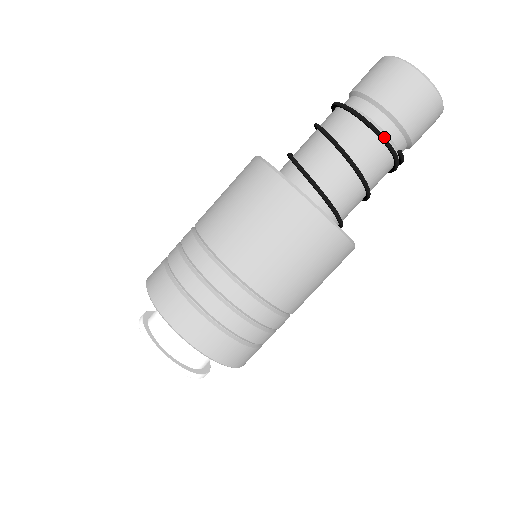
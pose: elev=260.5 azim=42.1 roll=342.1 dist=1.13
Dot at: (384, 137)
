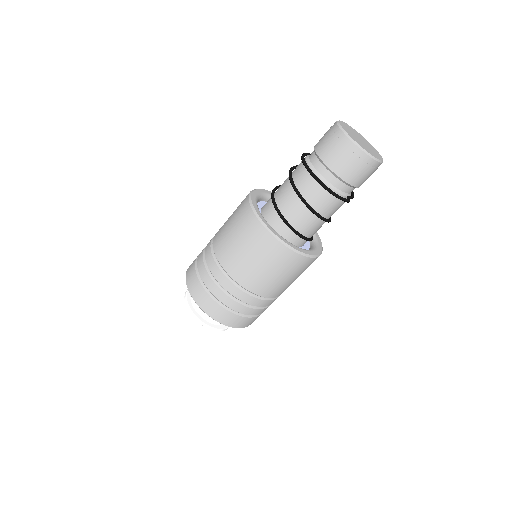
Dot at: (335, 194)
